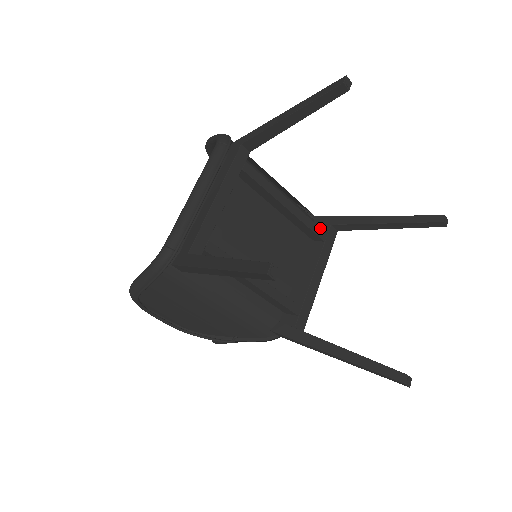
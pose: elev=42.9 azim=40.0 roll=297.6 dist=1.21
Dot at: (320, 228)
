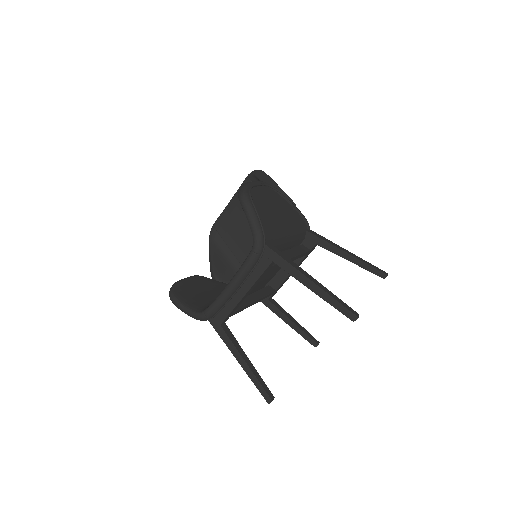
Dot at: (307, 252)
